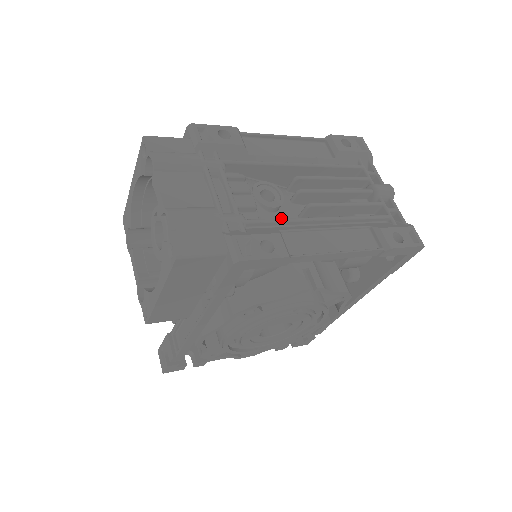
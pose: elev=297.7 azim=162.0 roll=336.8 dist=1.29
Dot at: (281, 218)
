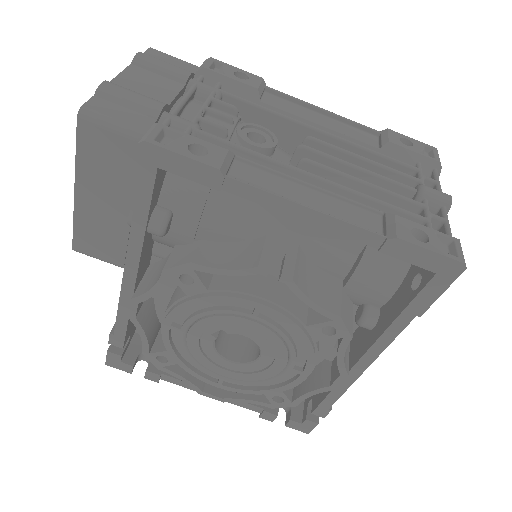
Dot at: occluded
